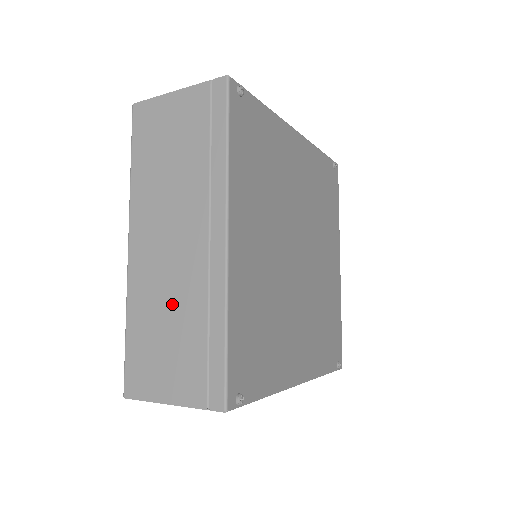
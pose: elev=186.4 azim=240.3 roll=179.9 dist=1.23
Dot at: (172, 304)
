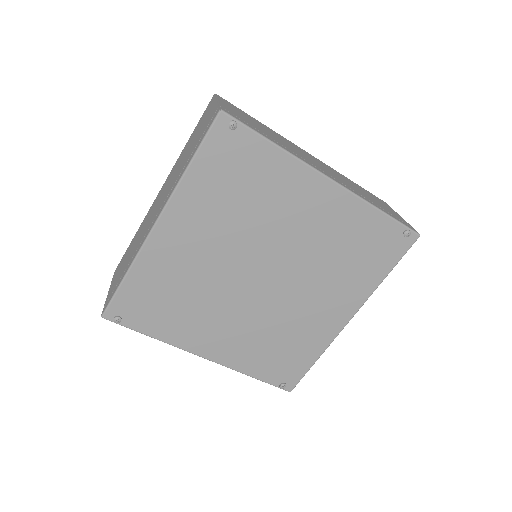
Dot at: (137, 241)
